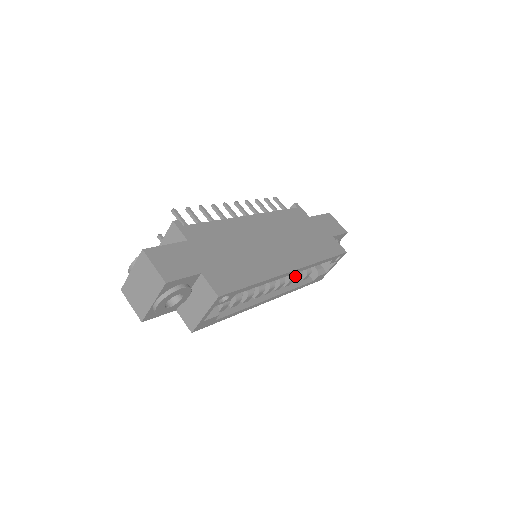
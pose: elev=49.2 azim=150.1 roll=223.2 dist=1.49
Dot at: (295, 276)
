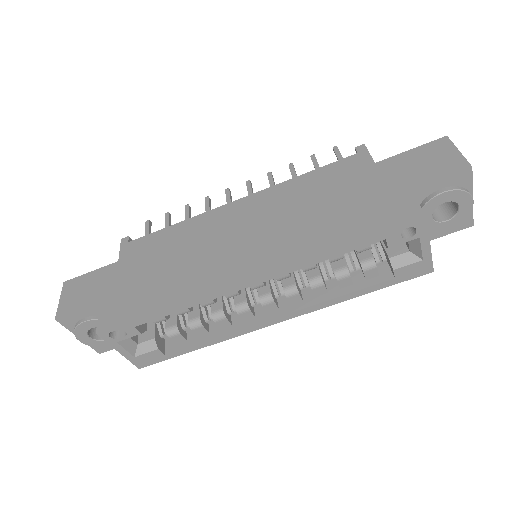
Dot at: (335, 276)
